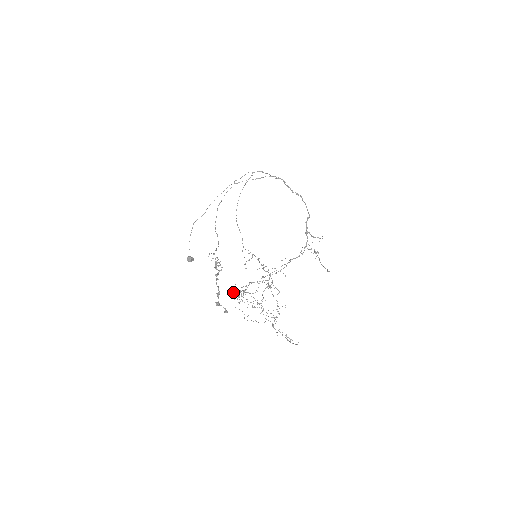
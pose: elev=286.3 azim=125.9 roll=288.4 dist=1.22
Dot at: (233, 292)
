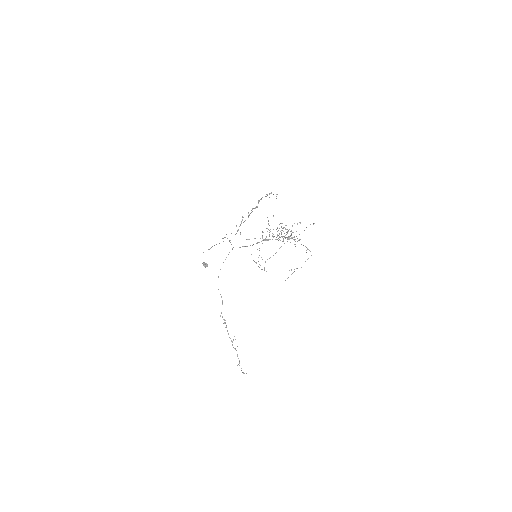
Dot at: occluded
